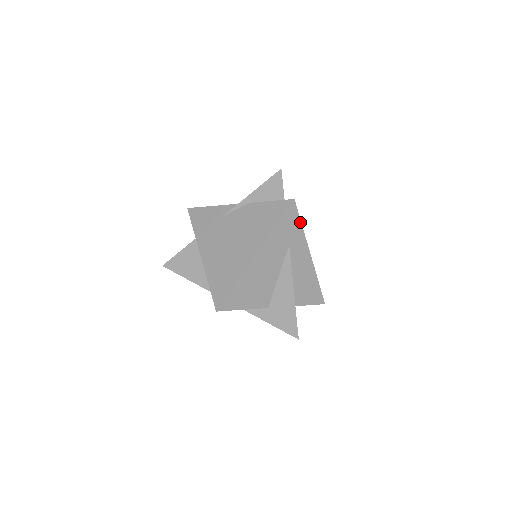
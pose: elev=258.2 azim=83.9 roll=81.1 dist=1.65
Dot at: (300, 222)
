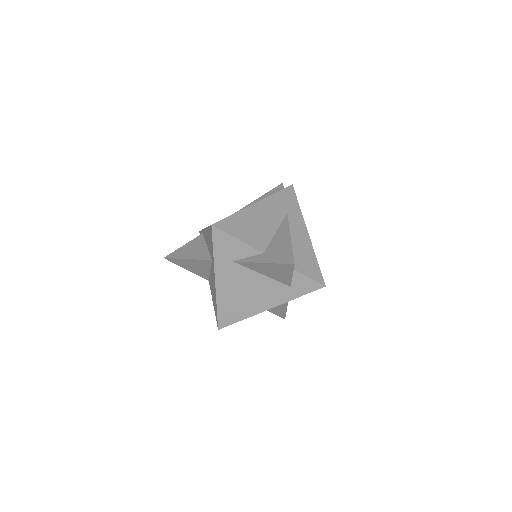
Dot at: (297, 202)
